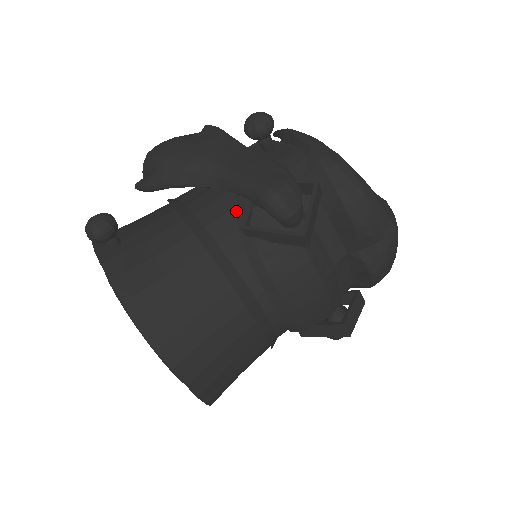
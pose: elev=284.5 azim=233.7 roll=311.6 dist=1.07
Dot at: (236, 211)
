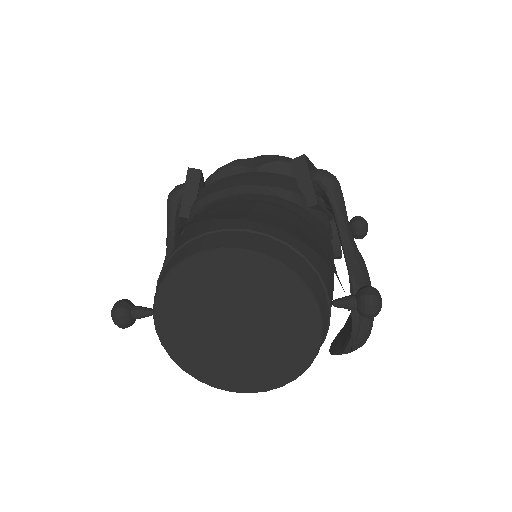
Dot at: occluded
